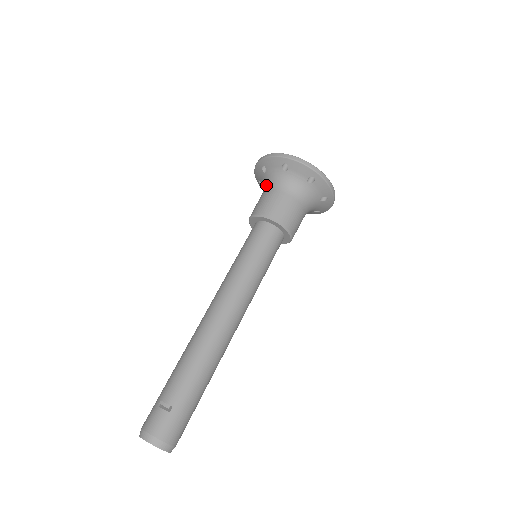
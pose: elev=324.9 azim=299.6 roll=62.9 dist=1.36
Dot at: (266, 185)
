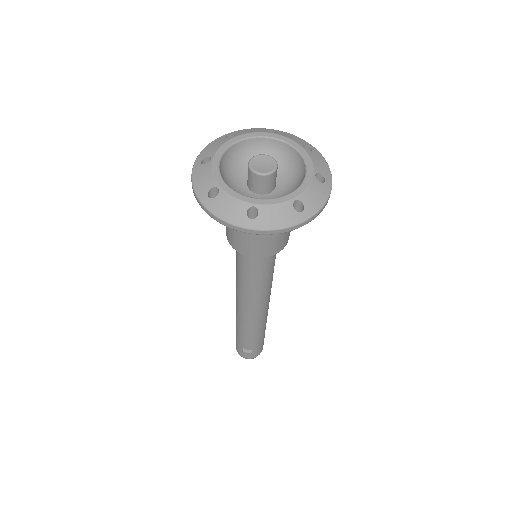
Dot at: occluded
